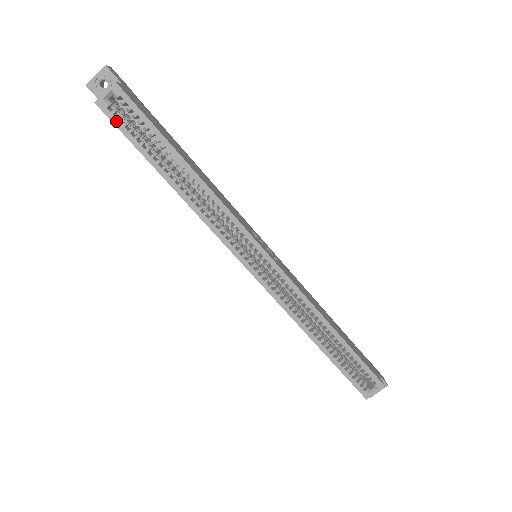
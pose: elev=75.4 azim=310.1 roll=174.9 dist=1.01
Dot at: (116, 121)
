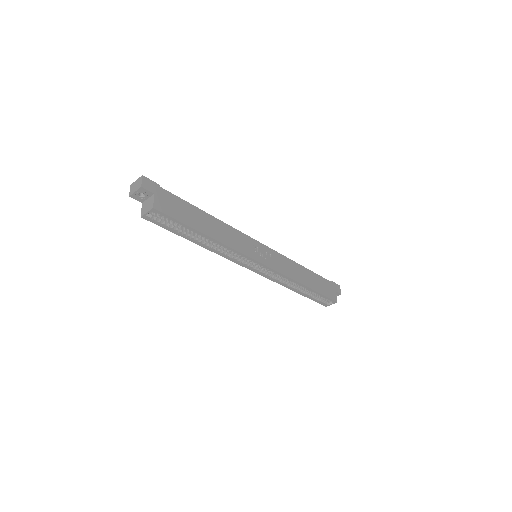
Dot at: (157, 223)
